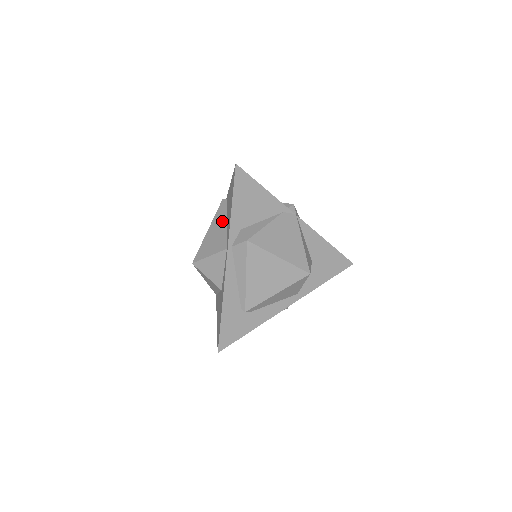
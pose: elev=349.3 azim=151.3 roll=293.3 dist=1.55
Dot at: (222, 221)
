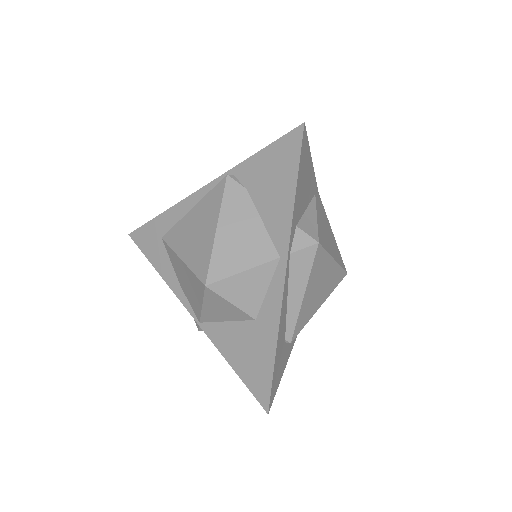
Dot at: (246, 212)
